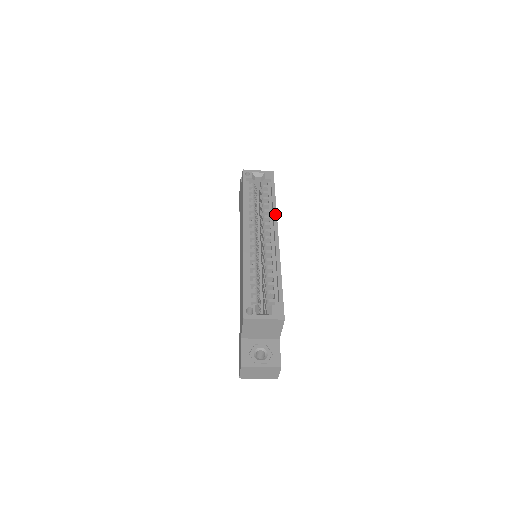
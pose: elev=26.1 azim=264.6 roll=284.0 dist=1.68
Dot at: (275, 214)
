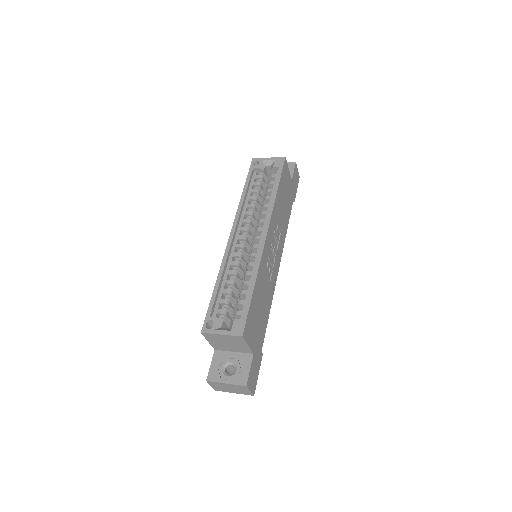
Dot at: (271, 210)
